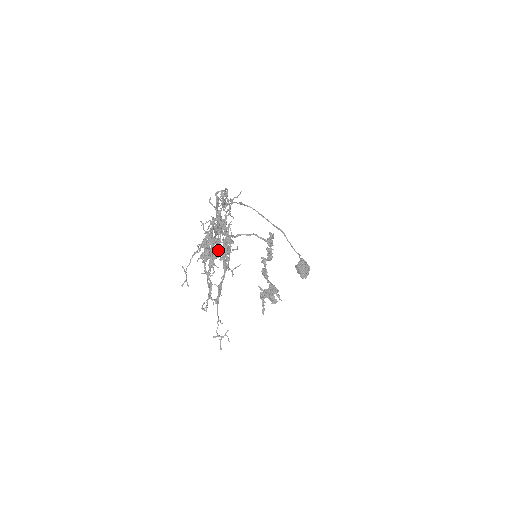
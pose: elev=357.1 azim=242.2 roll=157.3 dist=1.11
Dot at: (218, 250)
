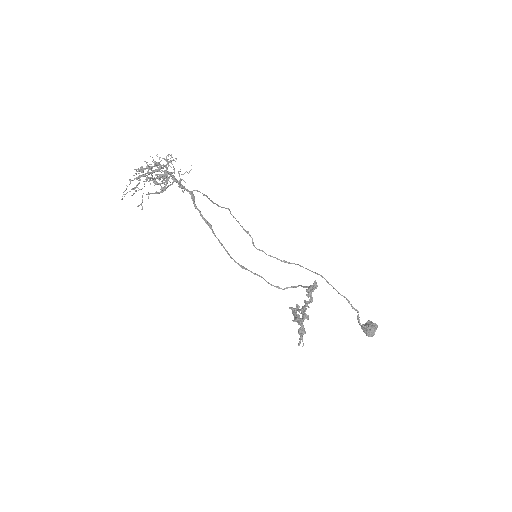
Dot at: (149, 168)
